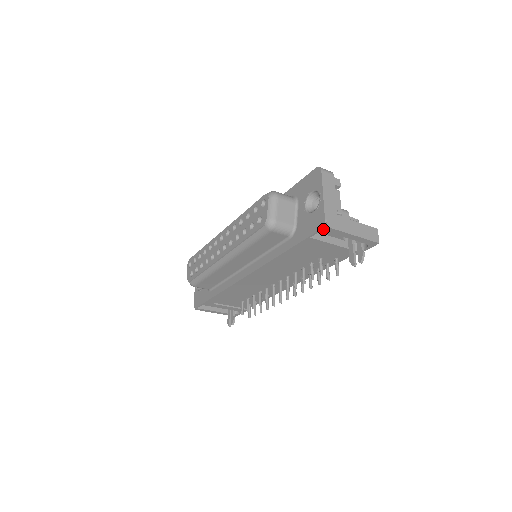
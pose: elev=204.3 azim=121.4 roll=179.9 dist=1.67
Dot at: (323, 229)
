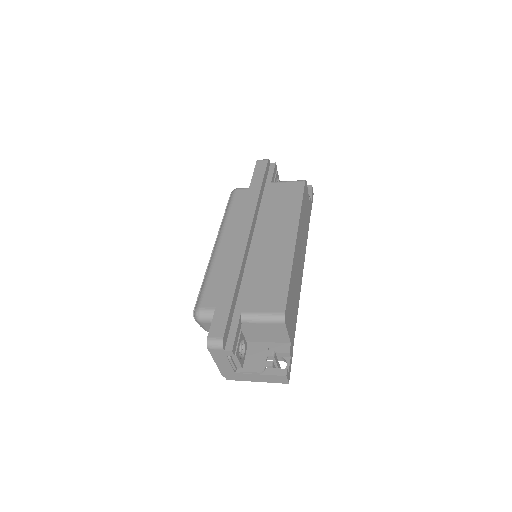
Dot at: occluded
